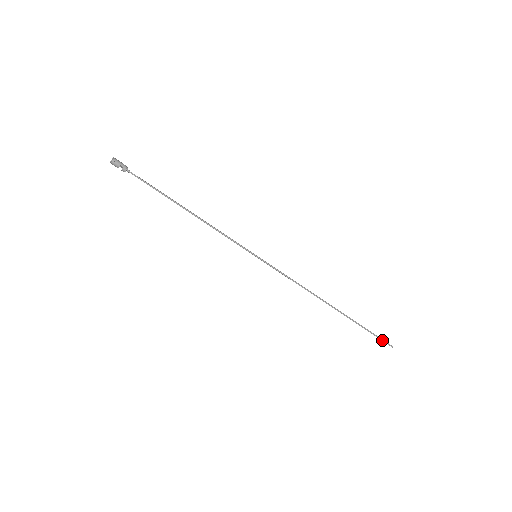
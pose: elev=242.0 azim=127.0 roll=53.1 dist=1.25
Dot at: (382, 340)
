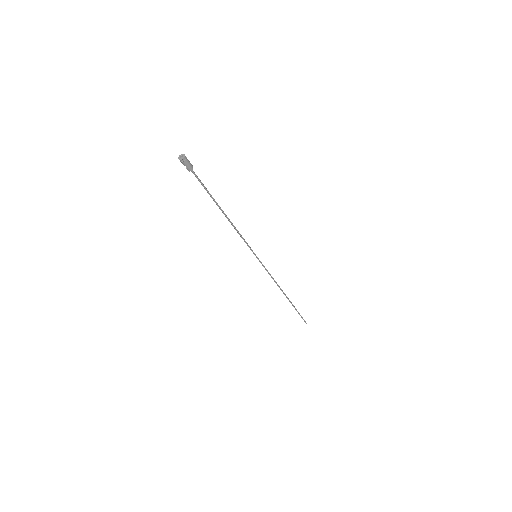
Dot at: (303, 319)
